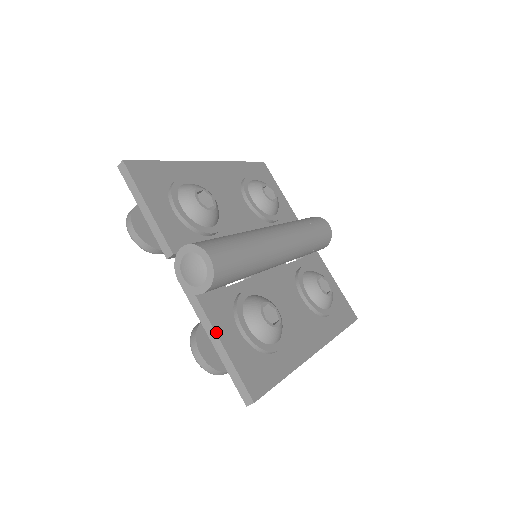
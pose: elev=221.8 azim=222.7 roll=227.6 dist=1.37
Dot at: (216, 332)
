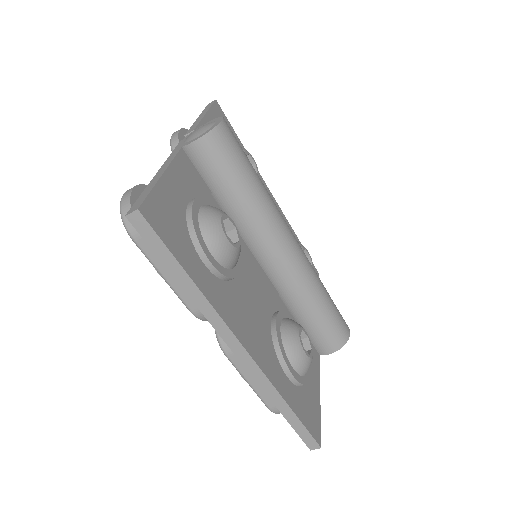
Dot at: (169, 166)
